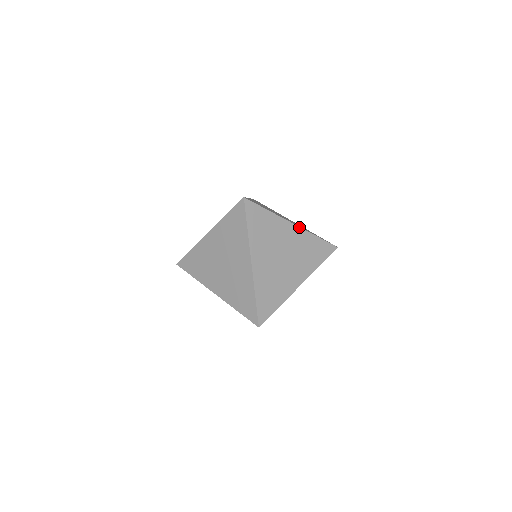
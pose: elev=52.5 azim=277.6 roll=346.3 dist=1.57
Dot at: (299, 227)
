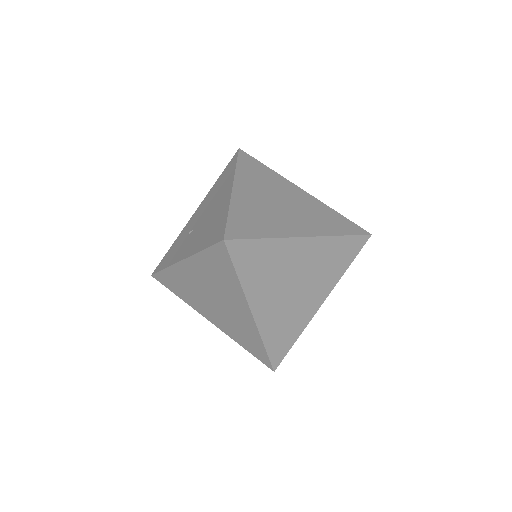
Dot at: (314, 237)
